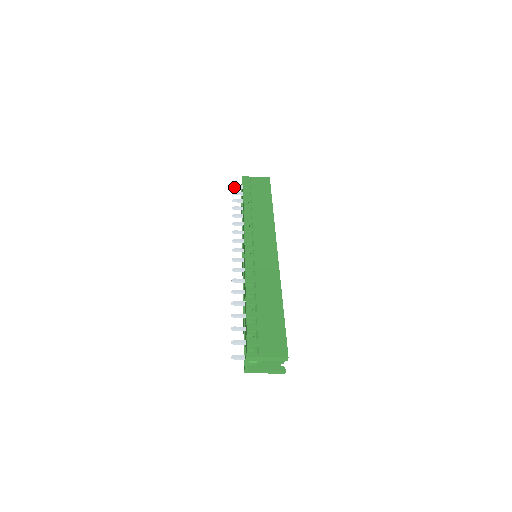
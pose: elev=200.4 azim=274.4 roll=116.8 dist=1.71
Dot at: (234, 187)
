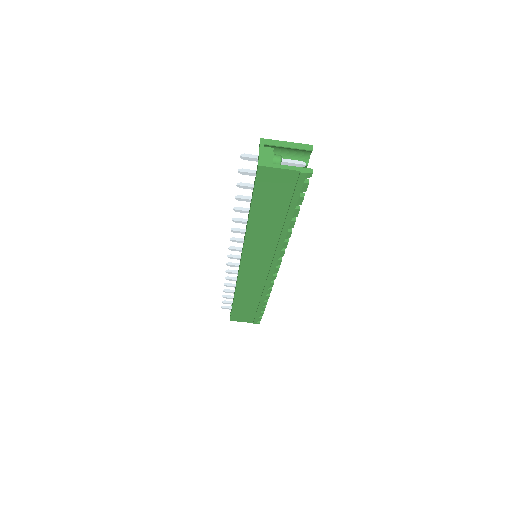
Dot at: (223, 307)
